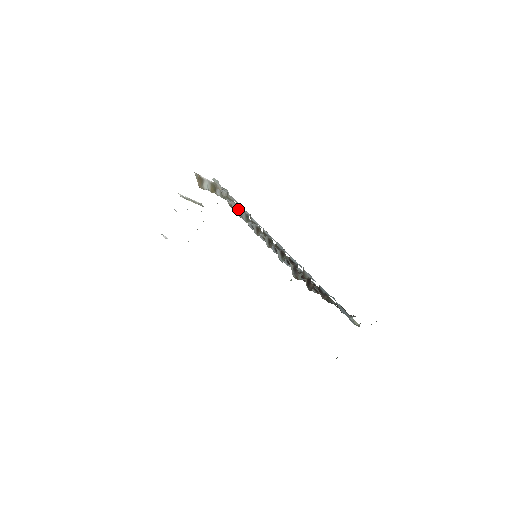
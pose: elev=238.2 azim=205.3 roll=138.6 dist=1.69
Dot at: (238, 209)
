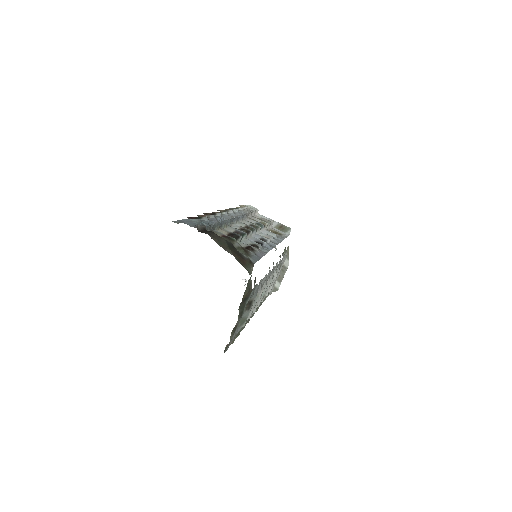
Dot at: (230, 208)
